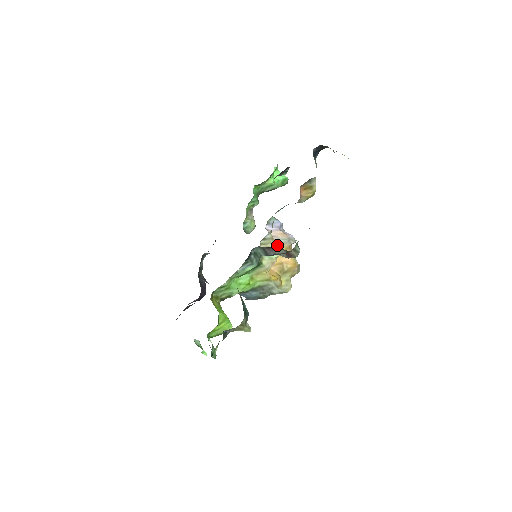
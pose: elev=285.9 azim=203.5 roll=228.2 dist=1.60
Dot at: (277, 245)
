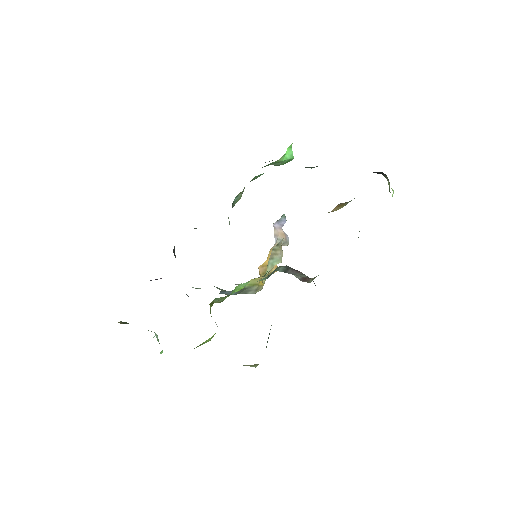
Dot at: (282, 252)
